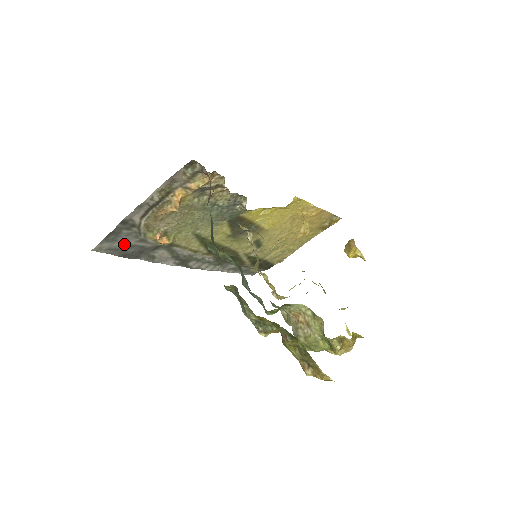
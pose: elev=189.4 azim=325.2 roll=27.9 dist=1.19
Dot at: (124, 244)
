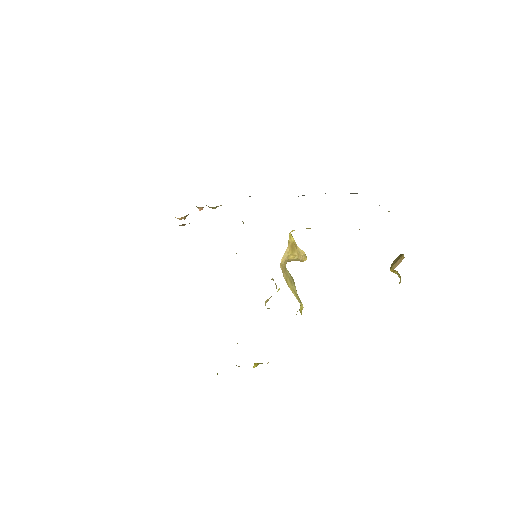
Dot at: occluded
